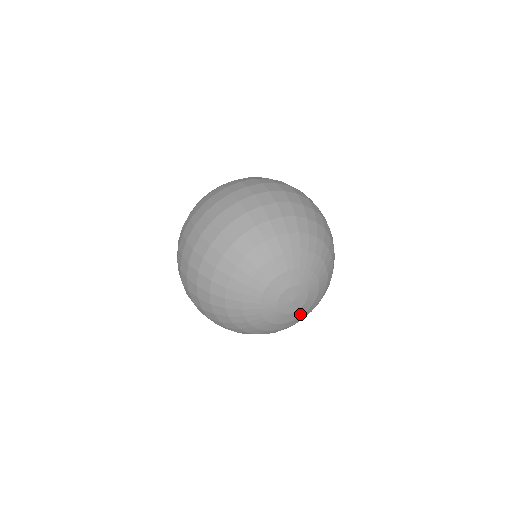
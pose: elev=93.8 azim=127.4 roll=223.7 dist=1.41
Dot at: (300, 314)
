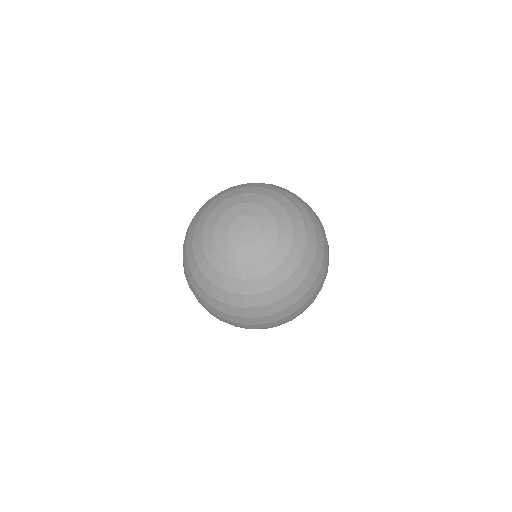
Dot at: (235, 257)
